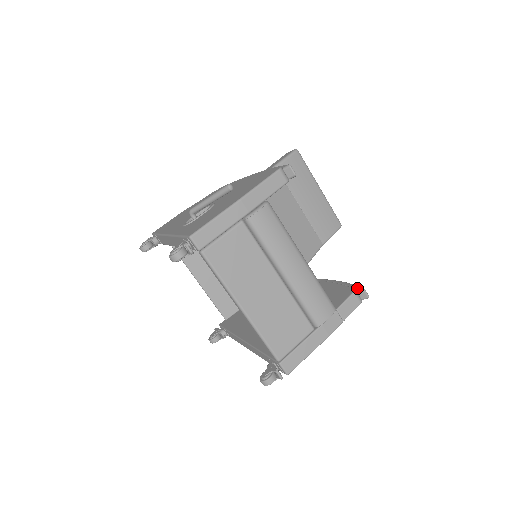
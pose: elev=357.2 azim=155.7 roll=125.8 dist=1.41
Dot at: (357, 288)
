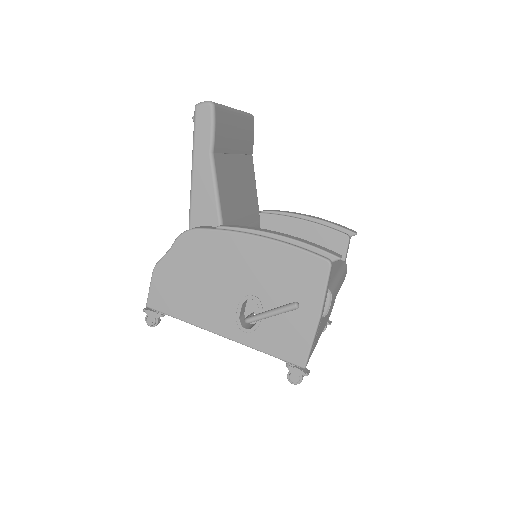
Dot at: (349, 234)
